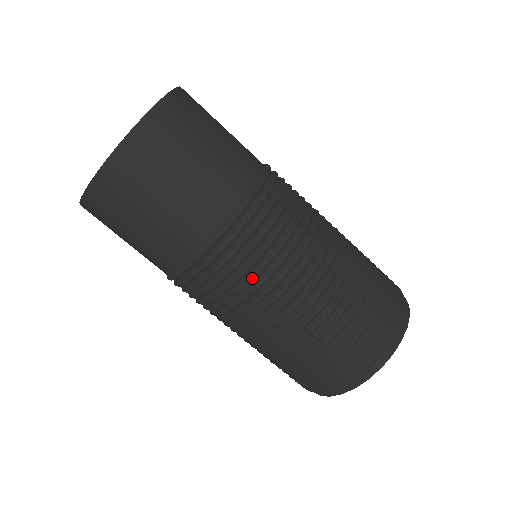
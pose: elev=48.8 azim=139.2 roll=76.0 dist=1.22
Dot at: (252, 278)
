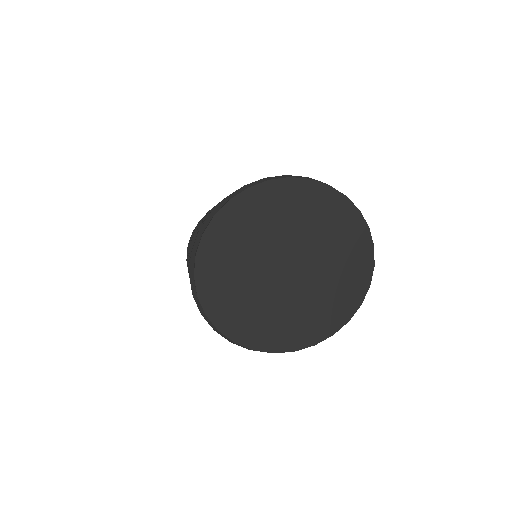
Dot at: occluded
